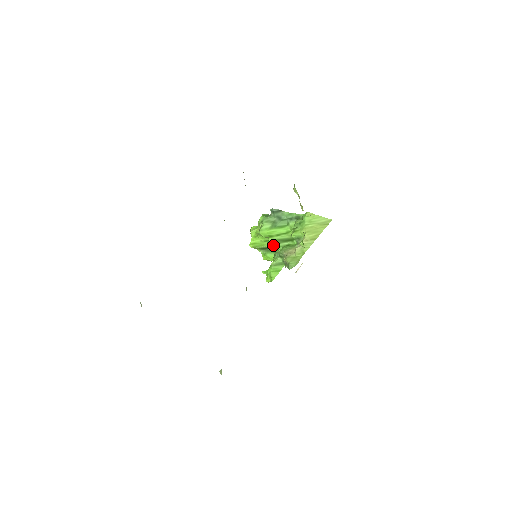
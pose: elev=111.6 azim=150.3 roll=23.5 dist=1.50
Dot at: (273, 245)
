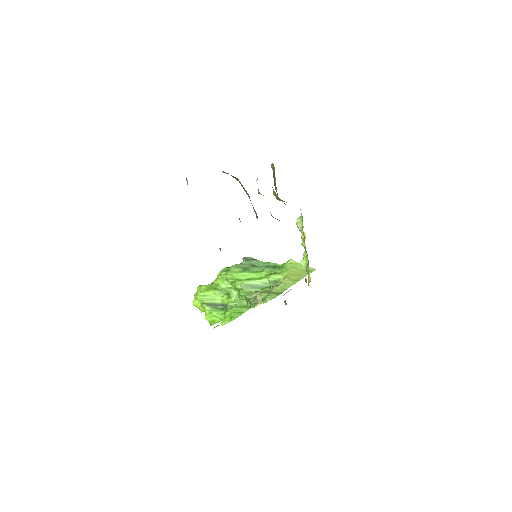
Dot at: (232, 295)
